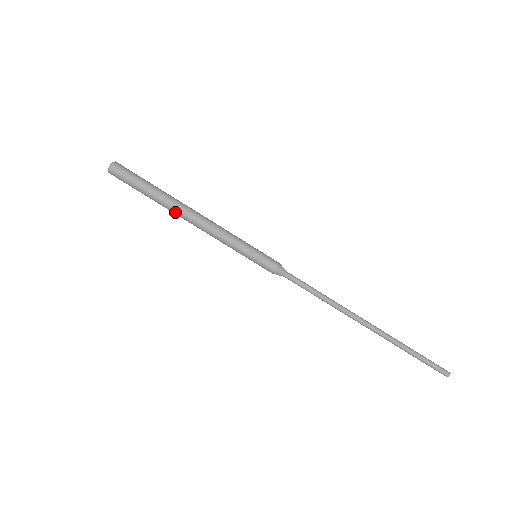
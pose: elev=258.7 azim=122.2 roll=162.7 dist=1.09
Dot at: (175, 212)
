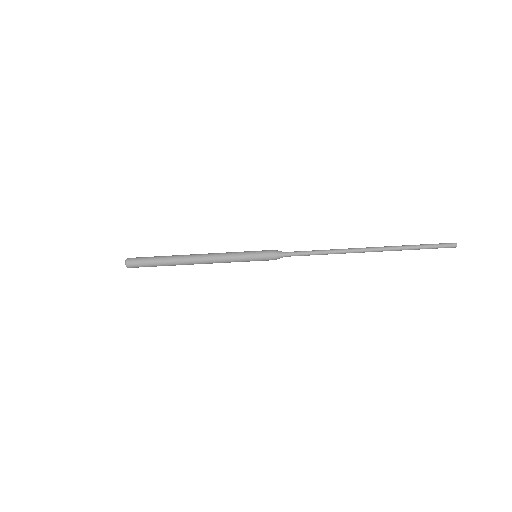
Dot at: occluded
